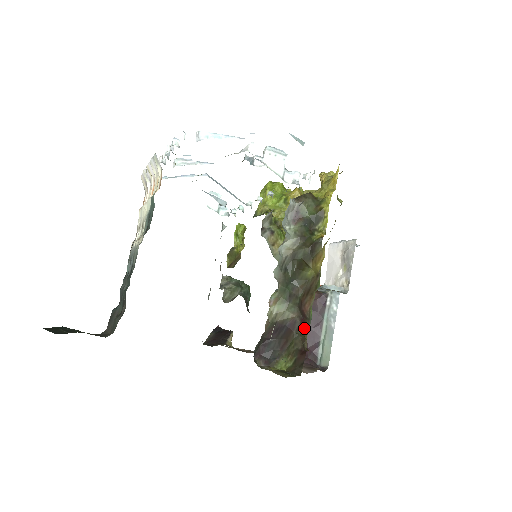
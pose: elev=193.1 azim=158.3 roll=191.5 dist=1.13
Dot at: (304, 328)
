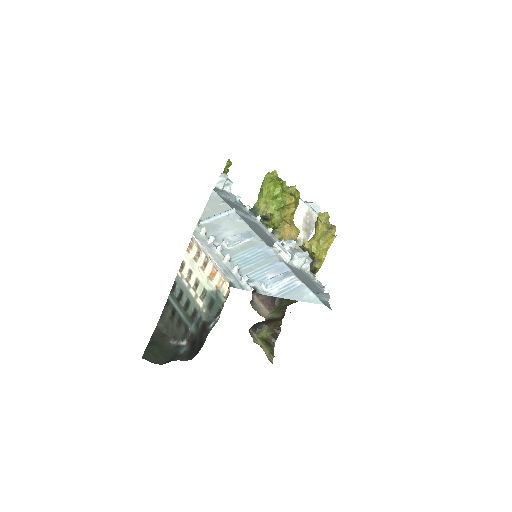
Dot at: occluded
